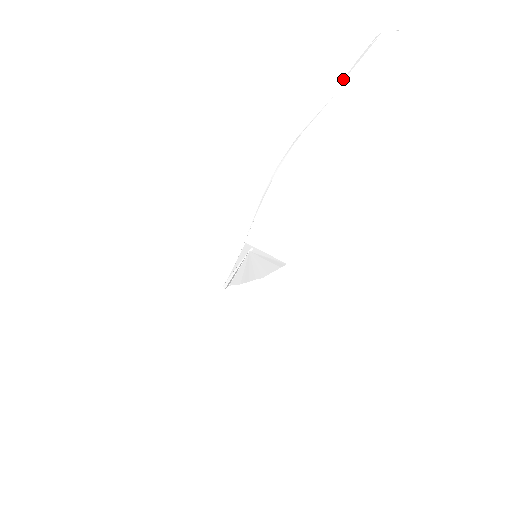
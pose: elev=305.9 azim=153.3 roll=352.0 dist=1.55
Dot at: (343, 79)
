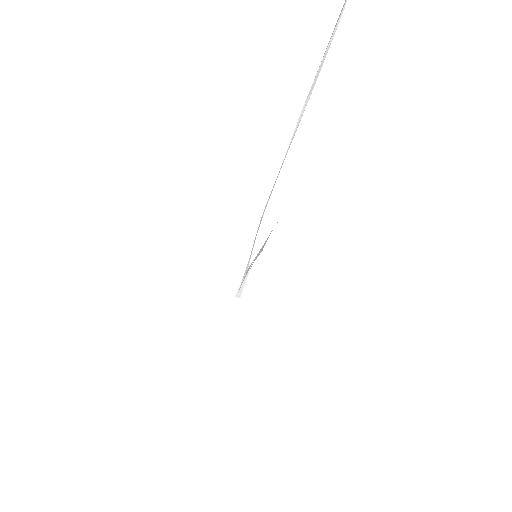
Dot at: occluded
